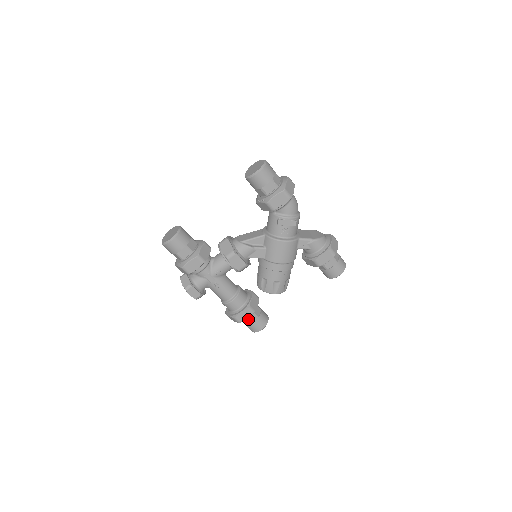
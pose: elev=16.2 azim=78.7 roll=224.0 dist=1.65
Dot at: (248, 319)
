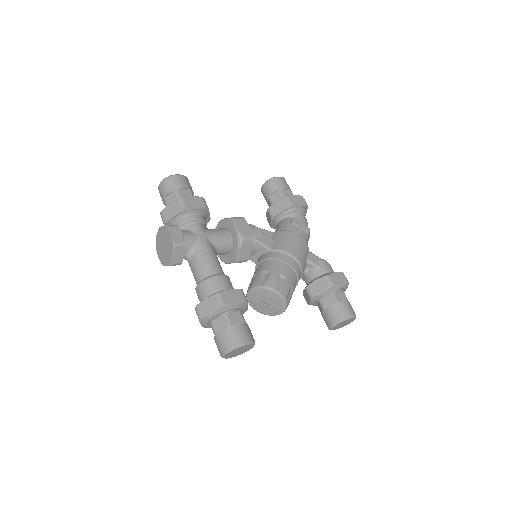
Dot at: (232, 316)
